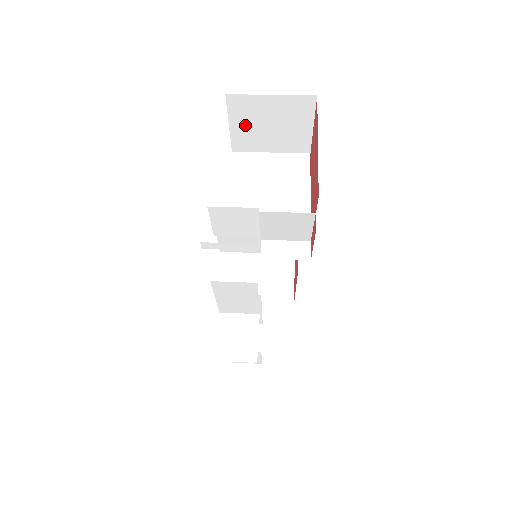
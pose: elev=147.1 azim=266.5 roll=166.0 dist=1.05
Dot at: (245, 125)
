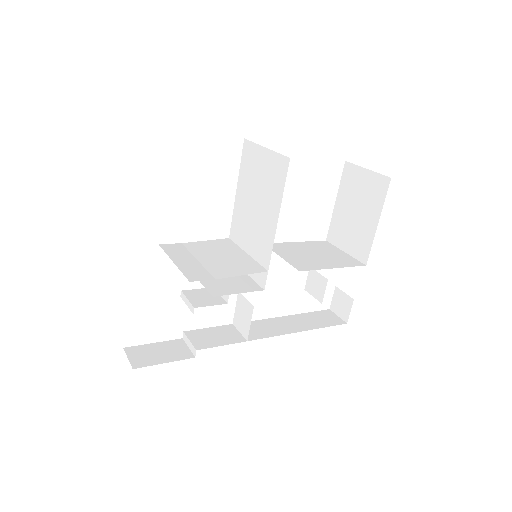
Dot at: occluded
